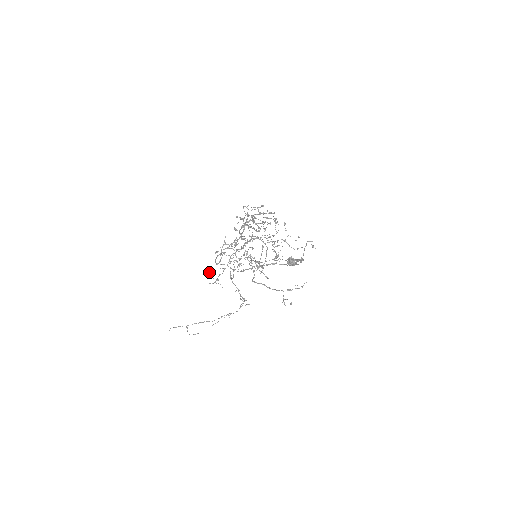
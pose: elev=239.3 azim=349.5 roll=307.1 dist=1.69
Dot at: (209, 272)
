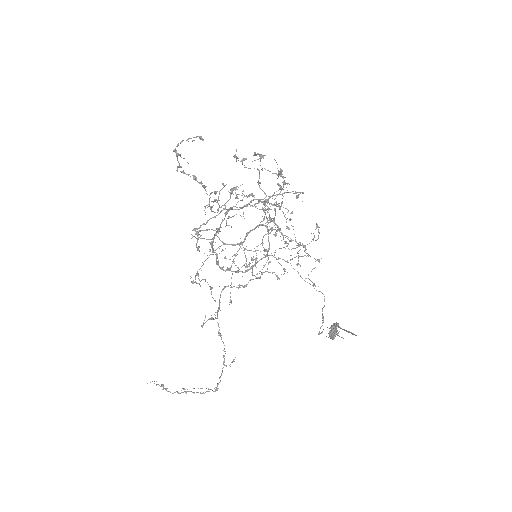
Dot at: occluded
